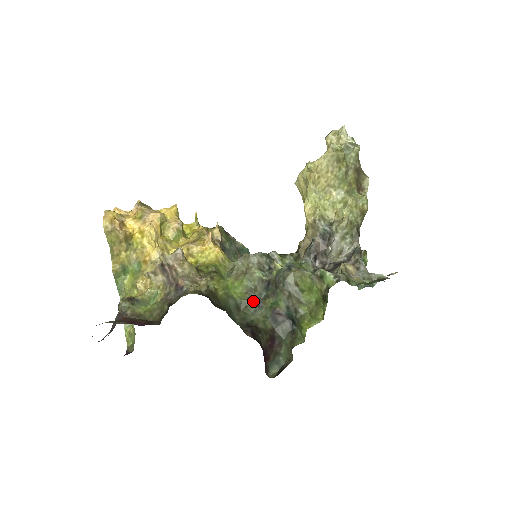
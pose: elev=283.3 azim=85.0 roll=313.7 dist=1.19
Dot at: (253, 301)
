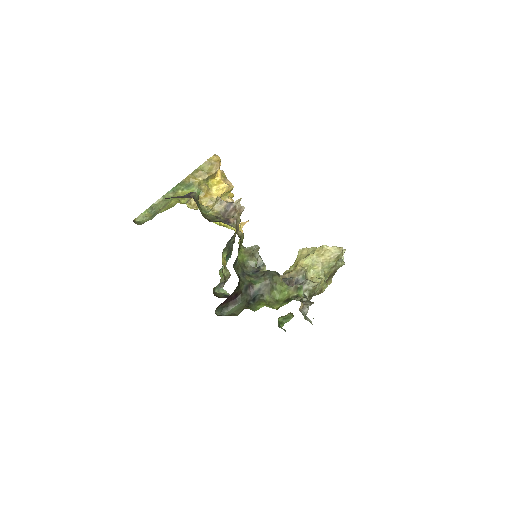
Dot at: (242, 270)
